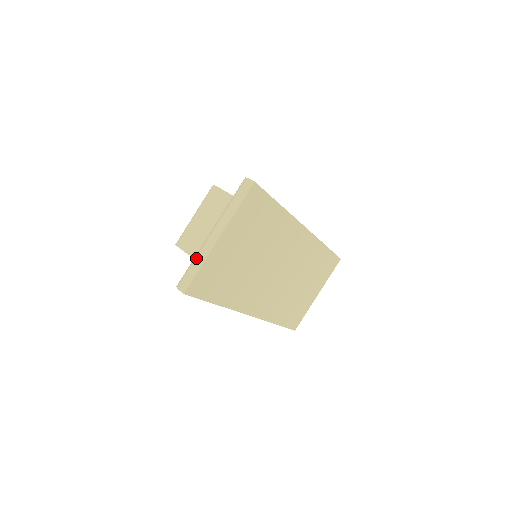
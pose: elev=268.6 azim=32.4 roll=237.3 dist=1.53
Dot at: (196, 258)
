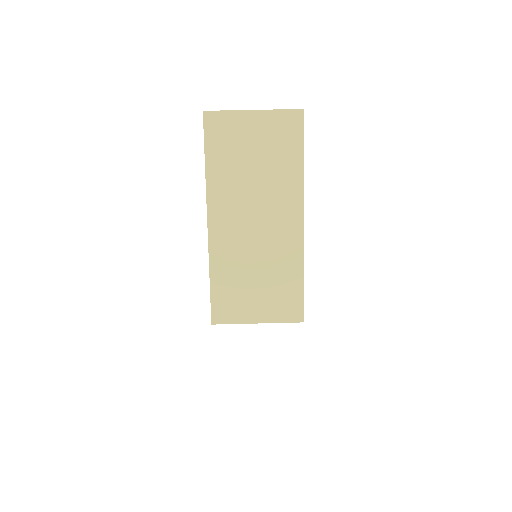
Dot at: occluded
